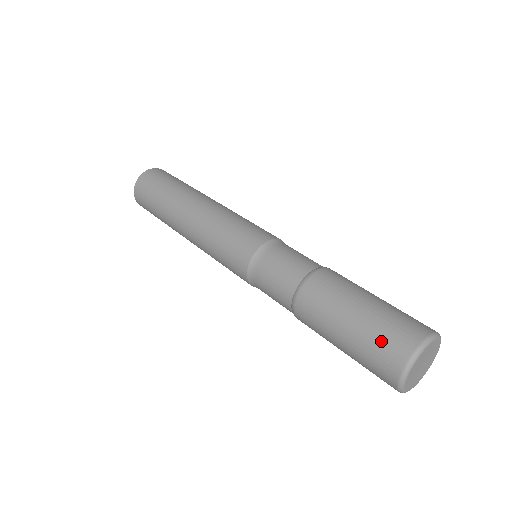
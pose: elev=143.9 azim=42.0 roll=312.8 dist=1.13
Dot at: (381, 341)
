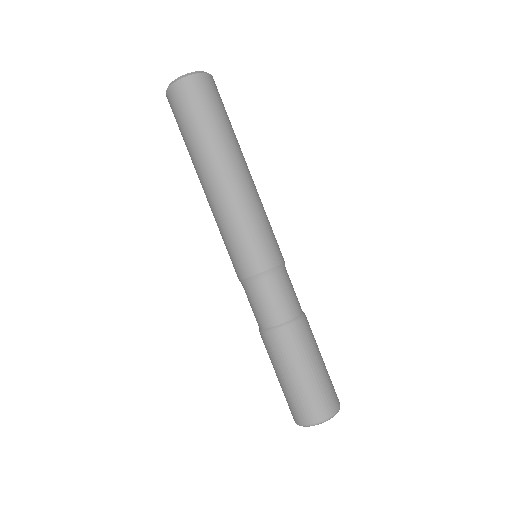
Dot at: occluded
